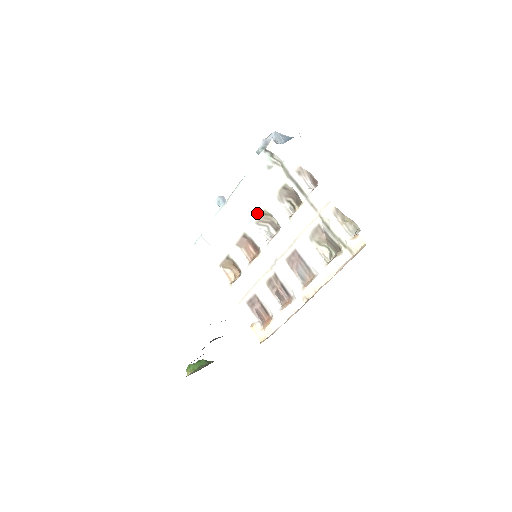
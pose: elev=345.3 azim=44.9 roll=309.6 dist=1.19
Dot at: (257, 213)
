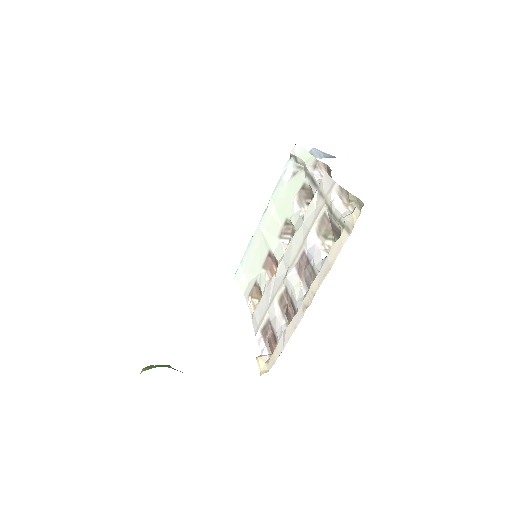
Dot at: (281, 225)
